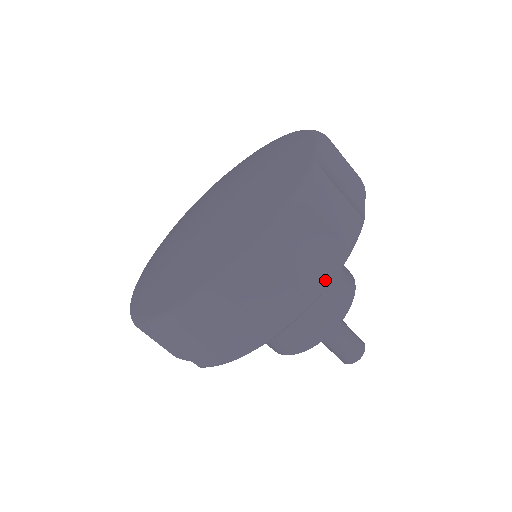
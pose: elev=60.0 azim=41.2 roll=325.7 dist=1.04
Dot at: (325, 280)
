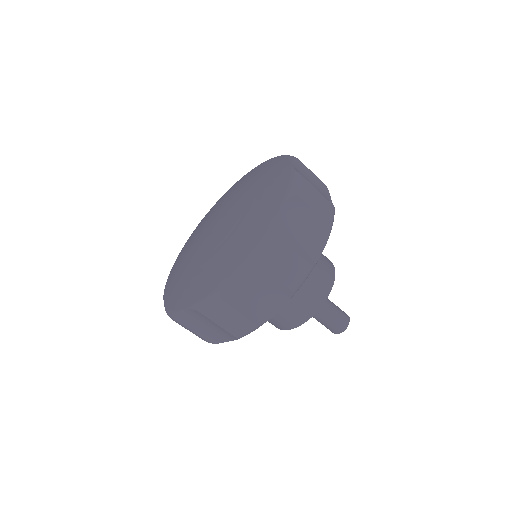
Dot at: occluded
